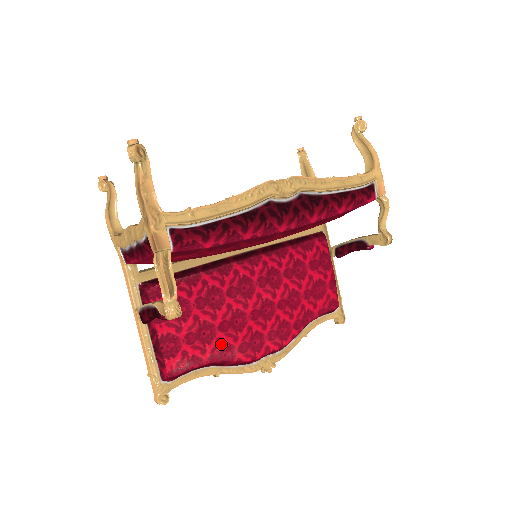
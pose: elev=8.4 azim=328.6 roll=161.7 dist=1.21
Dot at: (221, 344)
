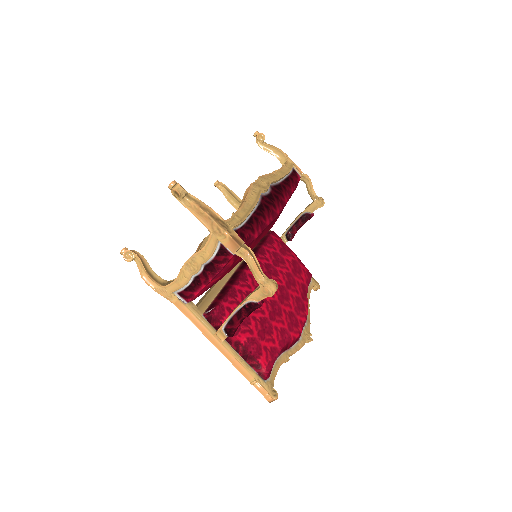
Dot at: (278, 331)
